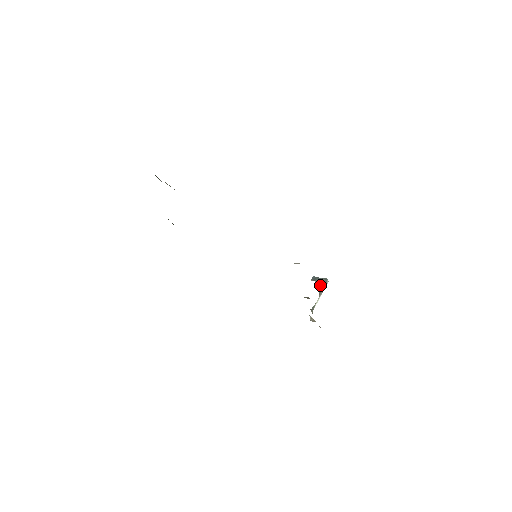
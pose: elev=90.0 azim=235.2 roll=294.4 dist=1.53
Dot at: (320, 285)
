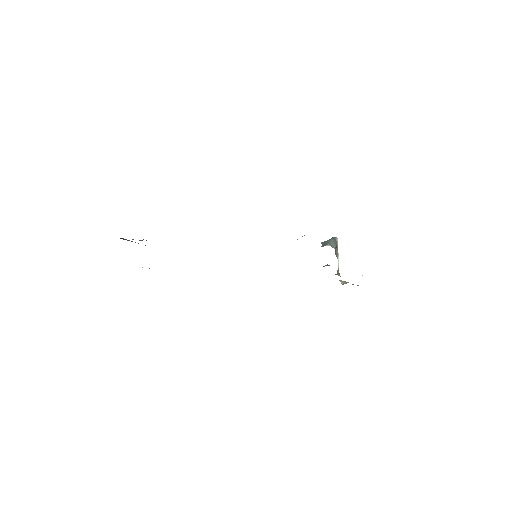
Dot at: (332, 247)
